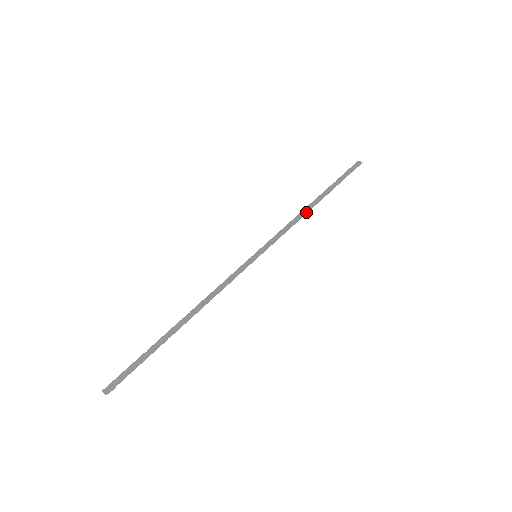
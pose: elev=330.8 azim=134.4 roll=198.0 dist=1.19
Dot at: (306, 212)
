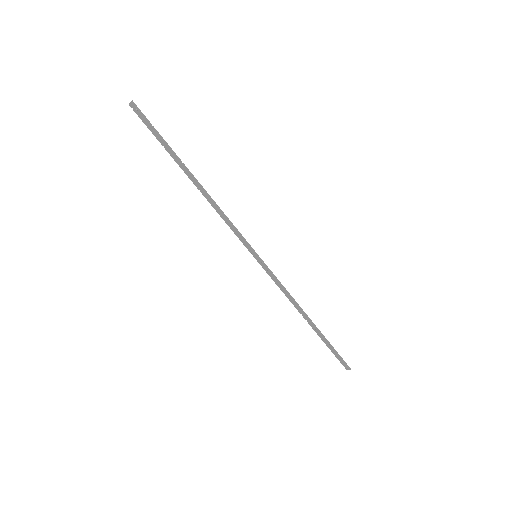
Dot at: (300, 307)
